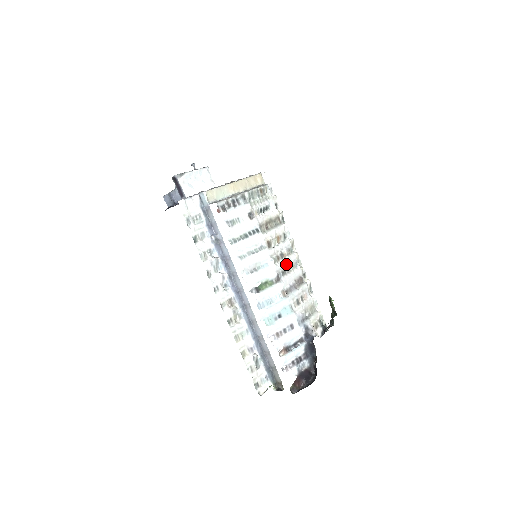
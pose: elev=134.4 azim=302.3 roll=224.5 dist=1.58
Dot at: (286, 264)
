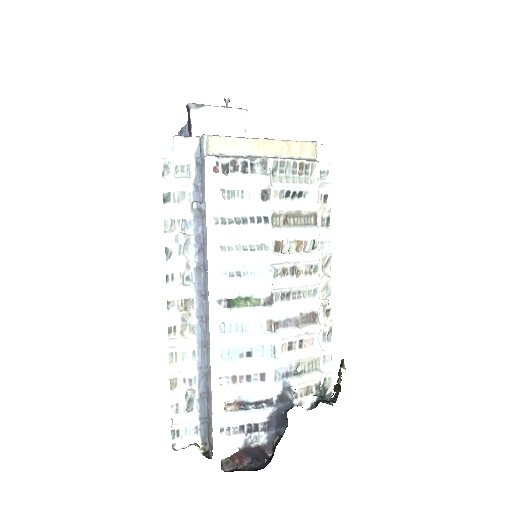
Dot at: (296, 285)
